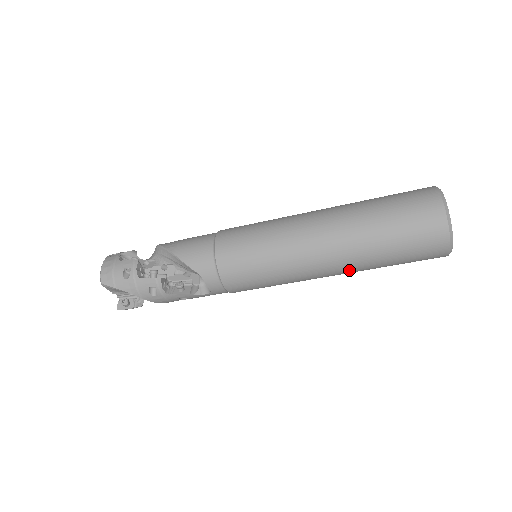
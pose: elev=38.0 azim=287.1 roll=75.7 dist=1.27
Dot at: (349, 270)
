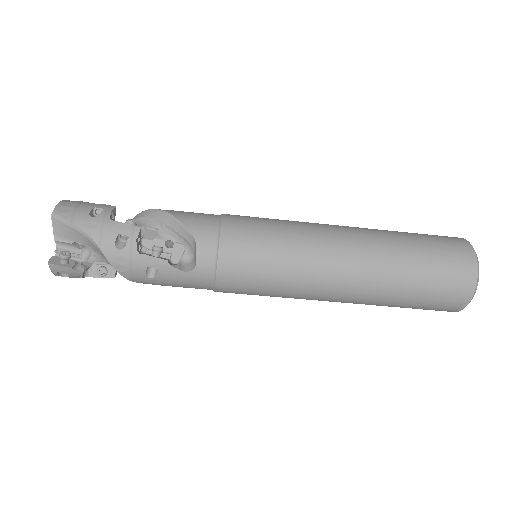
Dot at: (367, 287)
